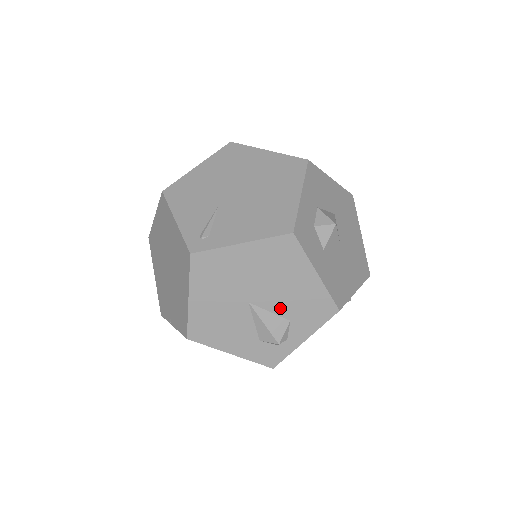
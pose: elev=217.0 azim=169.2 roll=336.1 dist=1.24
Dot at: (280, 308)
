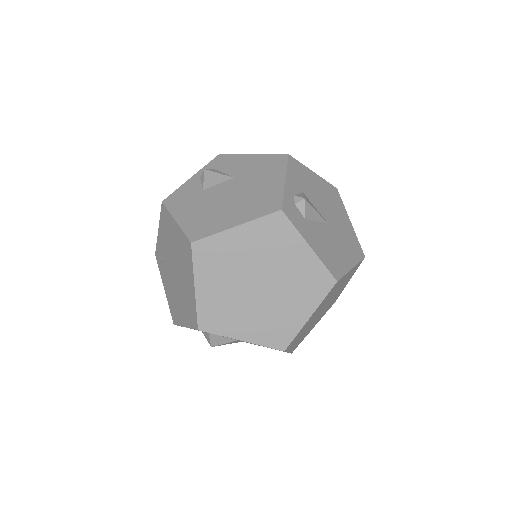
Dot at: occluded
